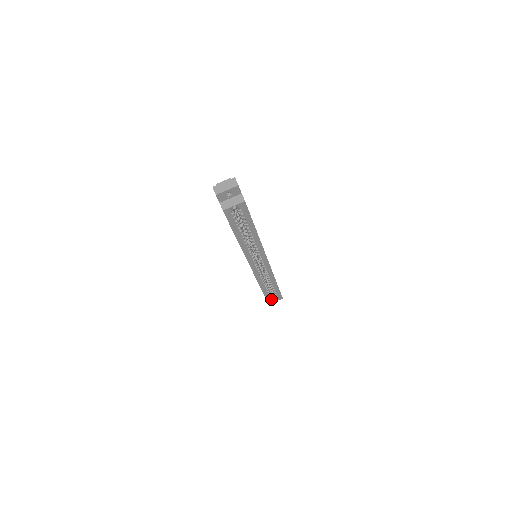
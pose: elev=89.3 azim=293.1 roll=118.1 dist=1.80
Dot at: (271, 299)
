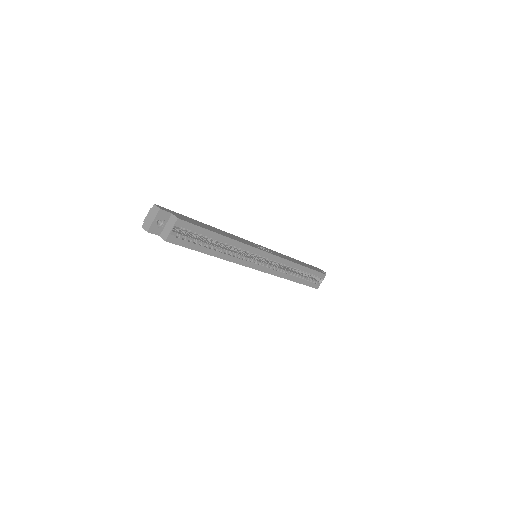
Dot at: (314, 283)
